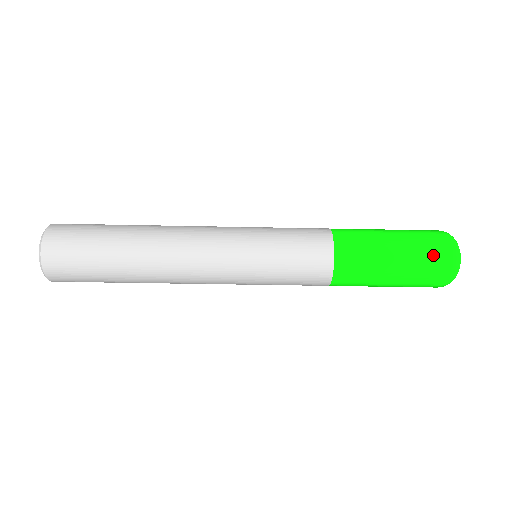
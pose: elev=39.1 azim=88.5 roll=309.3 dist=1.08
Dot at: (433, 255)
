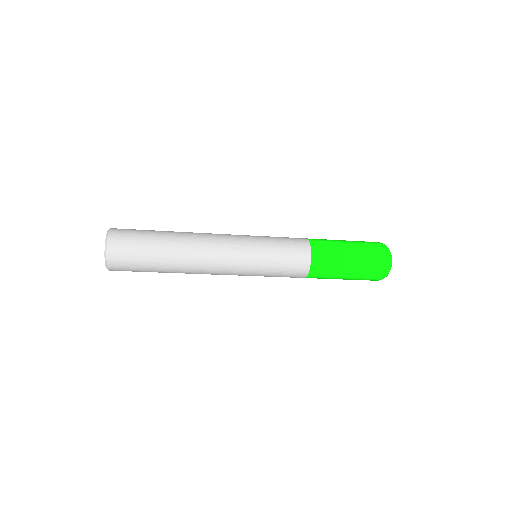
Dot at: occluded
